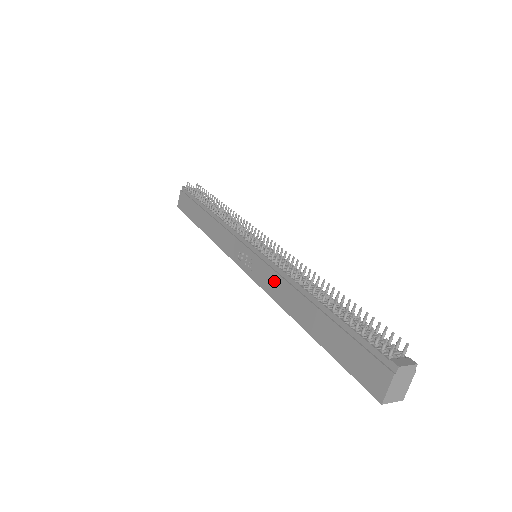
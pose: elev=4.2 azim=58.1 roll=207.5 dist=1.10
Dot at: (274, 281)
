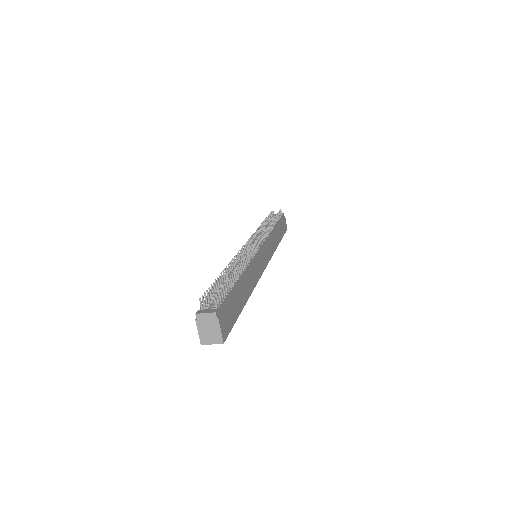
Dot at: occluded
